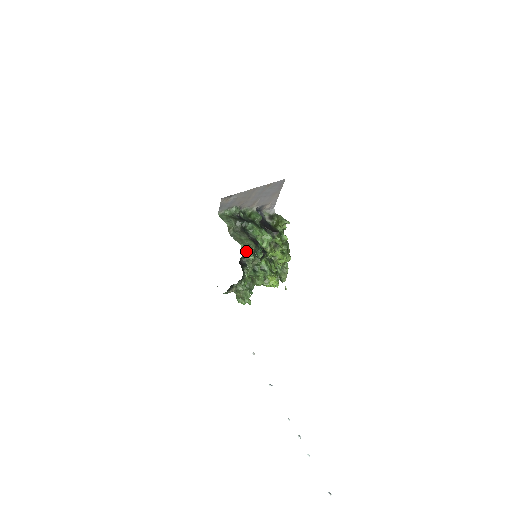
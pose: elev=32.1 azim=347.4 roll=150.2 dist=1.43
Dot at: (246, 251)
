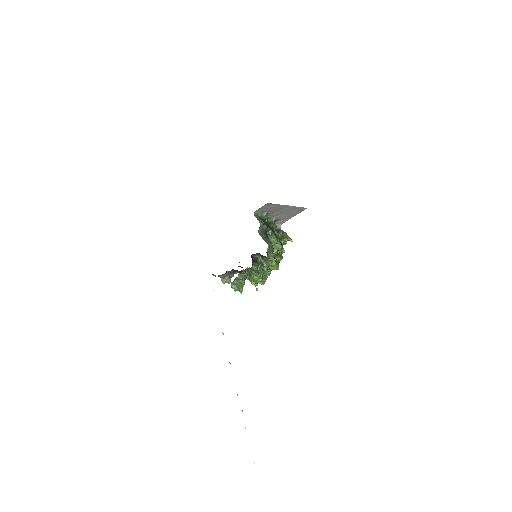
Dot at: (269, 251)
